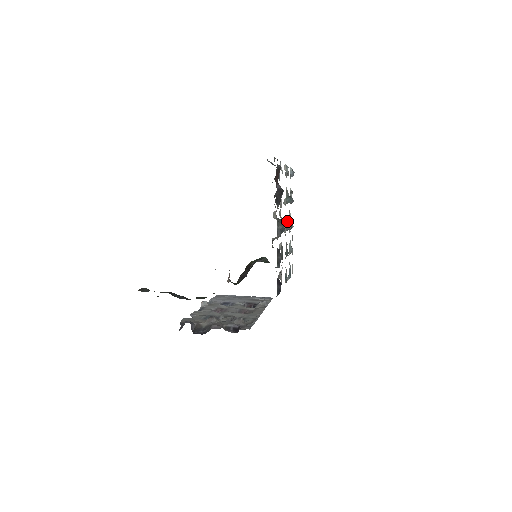
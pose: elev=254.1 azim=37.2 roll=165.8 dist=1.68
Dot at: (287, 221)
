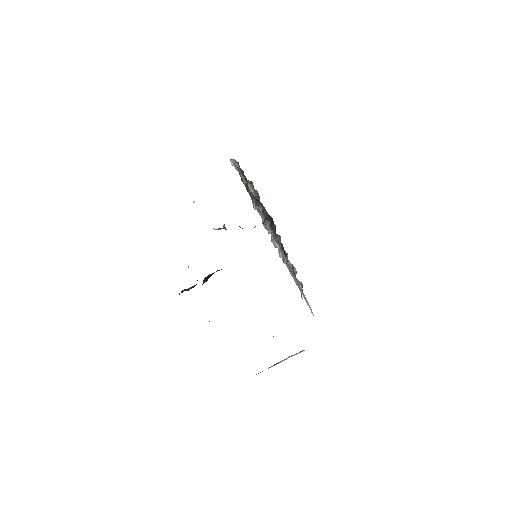
Dot at: occluded
